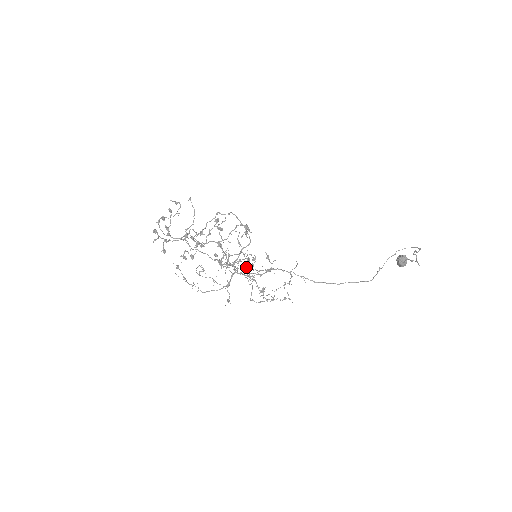
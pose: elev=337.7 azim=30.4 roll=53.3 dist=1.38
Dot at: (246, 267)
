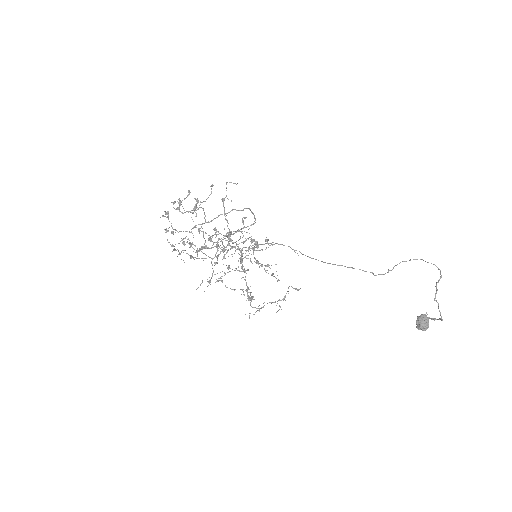
Dot at: (242, 260)
